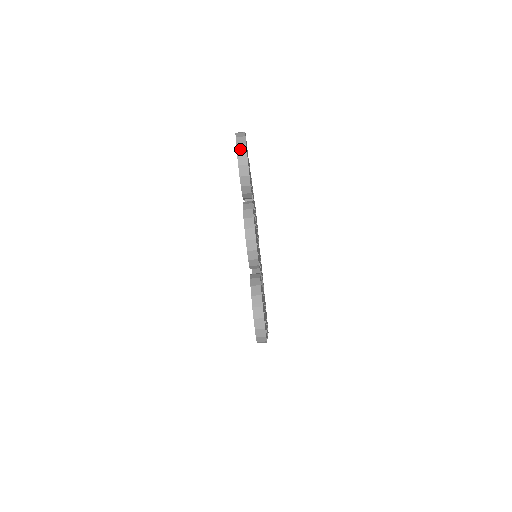
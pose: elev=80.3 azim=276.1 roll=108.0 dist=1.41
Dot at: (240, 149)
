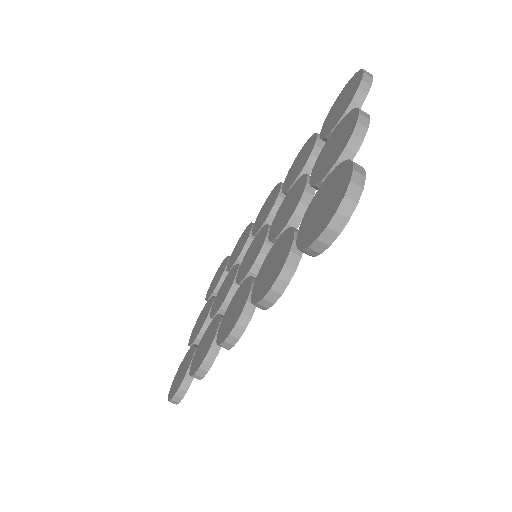
Dot at: (367, 72)
